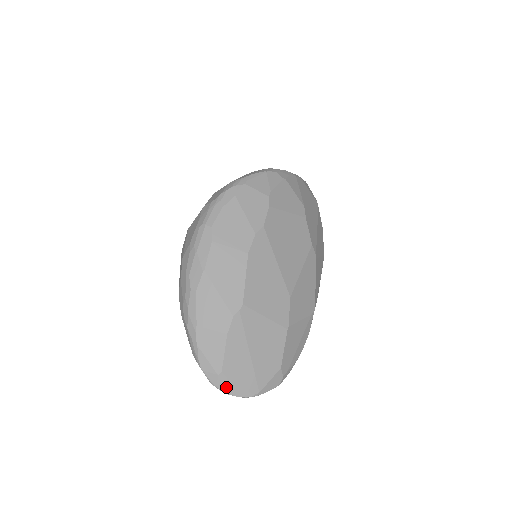
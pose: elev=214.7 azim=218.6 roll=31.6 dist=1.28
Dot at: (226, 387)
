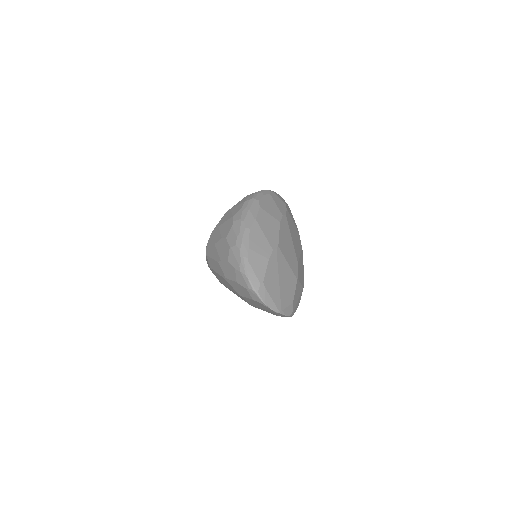
Dot at: (263, 296)
